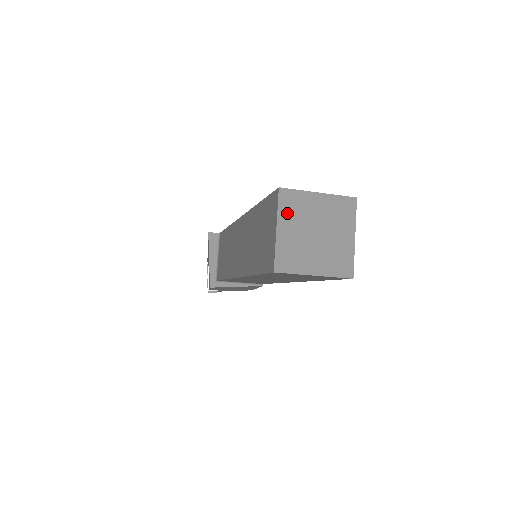
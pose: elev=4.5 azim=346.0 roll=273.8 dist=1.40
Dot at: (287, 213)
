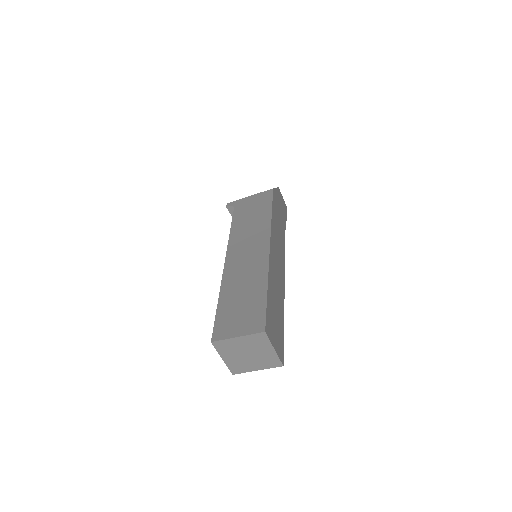
Dot at: (224, 351)
